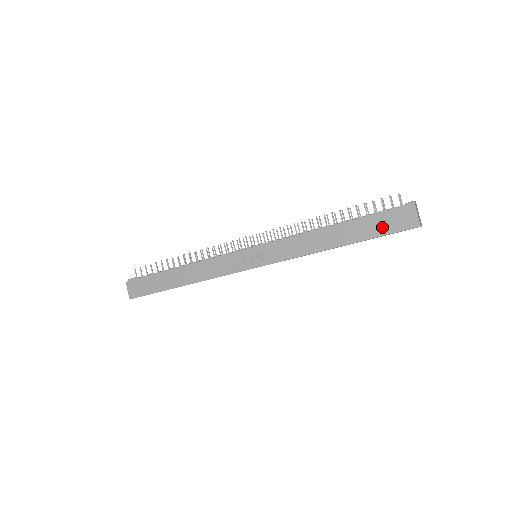
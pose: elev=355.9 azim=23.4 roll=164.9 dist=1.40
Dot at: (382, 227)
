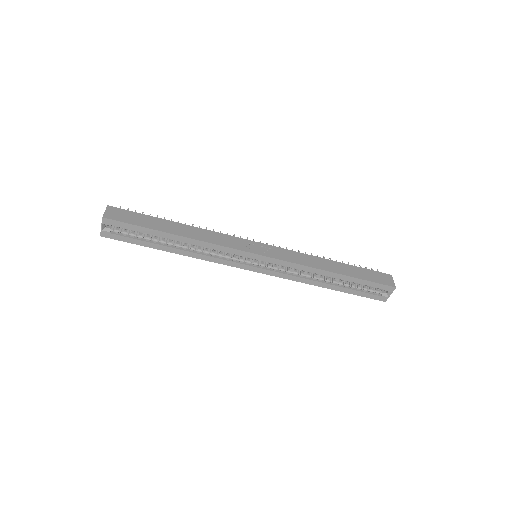
Dot at: (370, 277)
